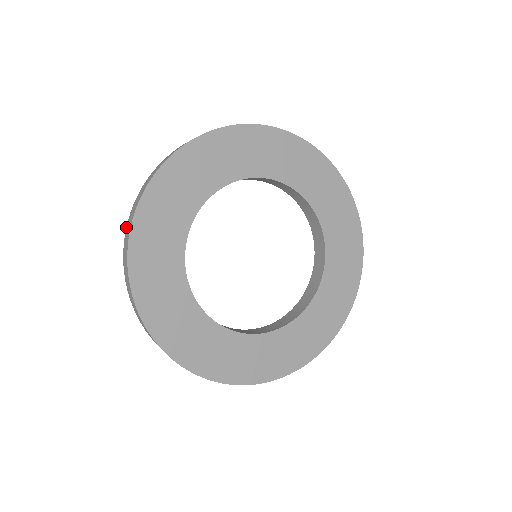
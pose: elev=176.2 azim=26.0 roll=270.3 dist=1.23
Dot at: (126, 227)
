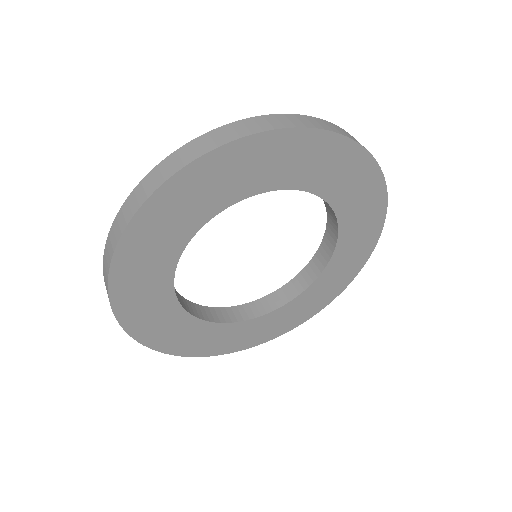
Dot at: (116, 215)
